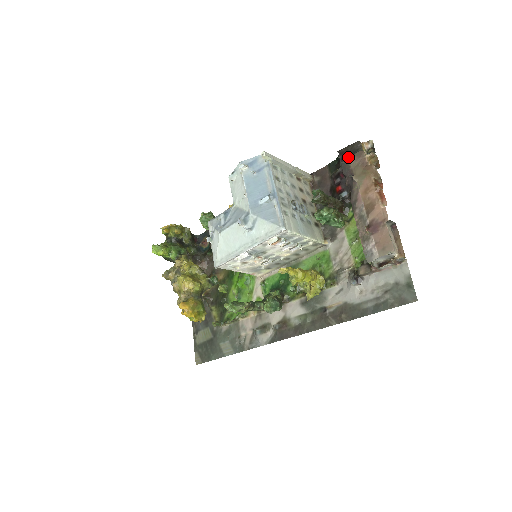
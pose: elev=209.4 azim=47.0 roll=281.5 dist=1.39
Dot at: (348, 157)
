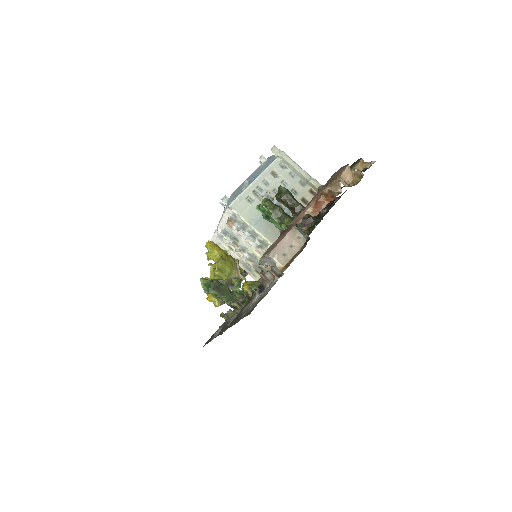
Dot at: occluded
